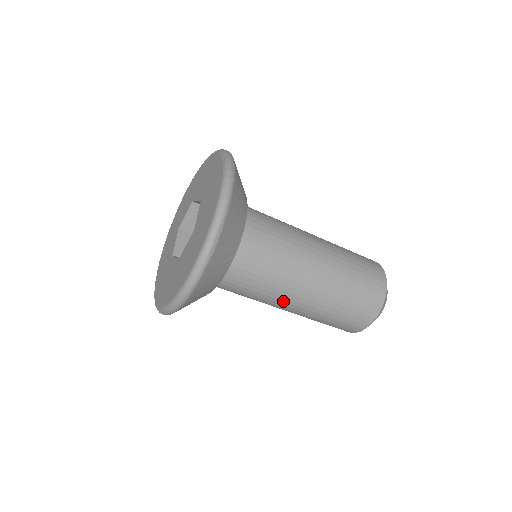
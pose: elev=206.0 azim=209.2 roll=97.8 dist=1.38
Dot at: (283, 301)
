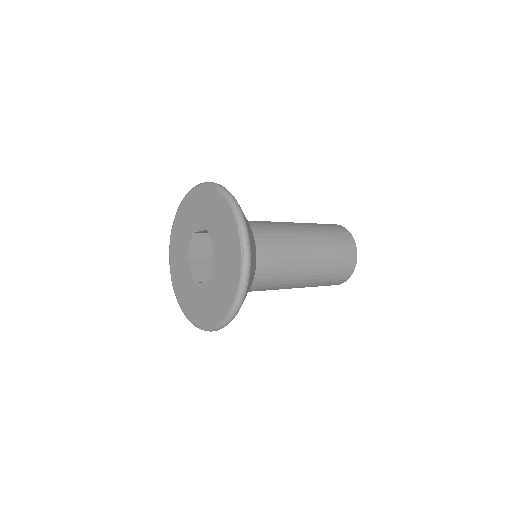
Dot at: occluded
